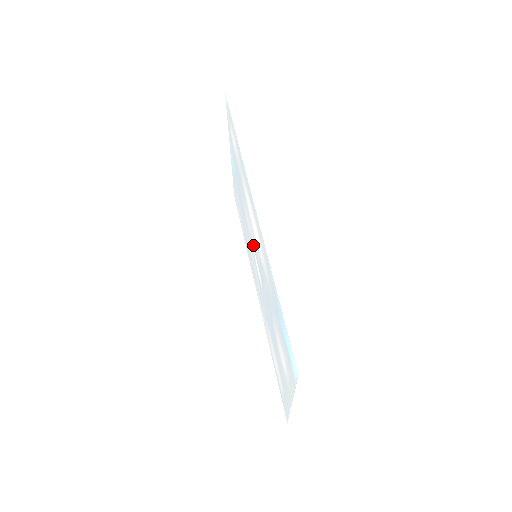
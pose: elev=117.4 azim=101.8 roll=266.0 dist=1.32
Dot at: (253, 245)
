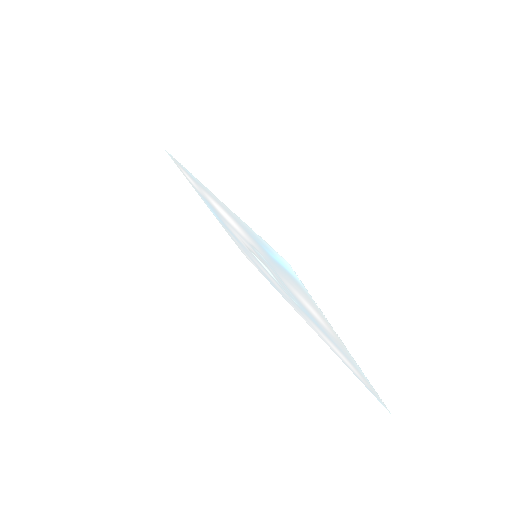
Dot at: (249, 249)
